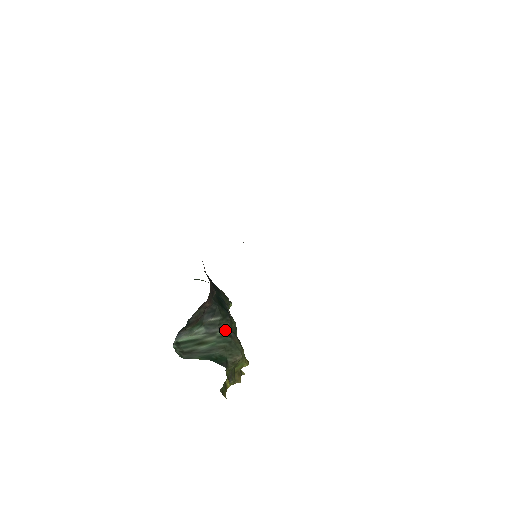
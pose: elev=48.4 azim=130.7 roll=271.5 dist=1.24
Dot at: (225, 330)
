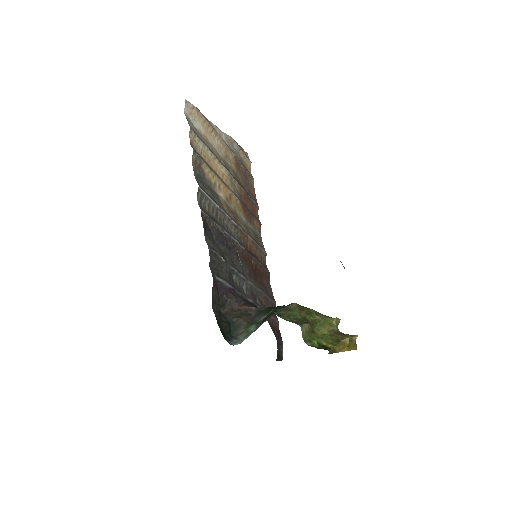
Dot at: occluded
